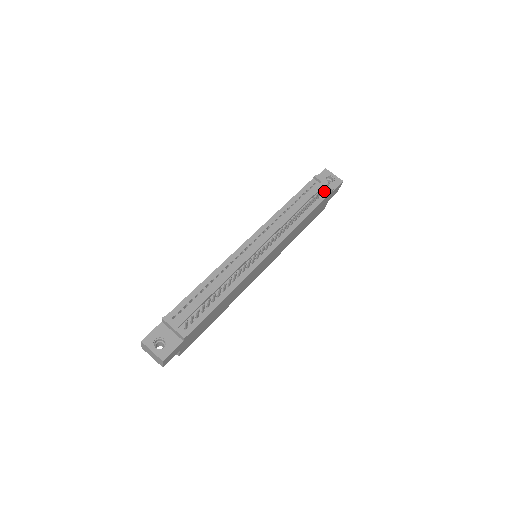
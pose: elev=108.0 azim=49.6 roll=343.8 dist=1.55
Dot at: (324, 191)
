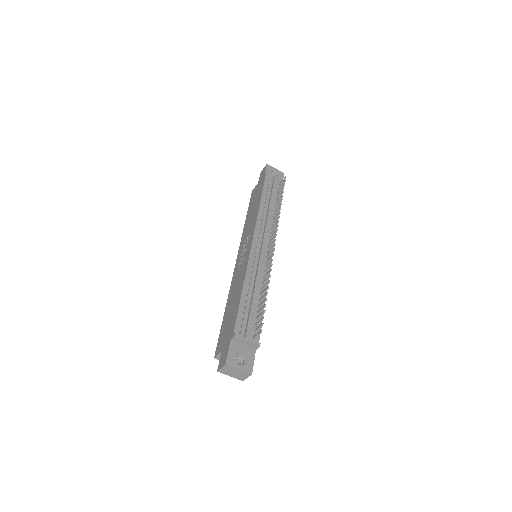
Dot at: (279, 185)
